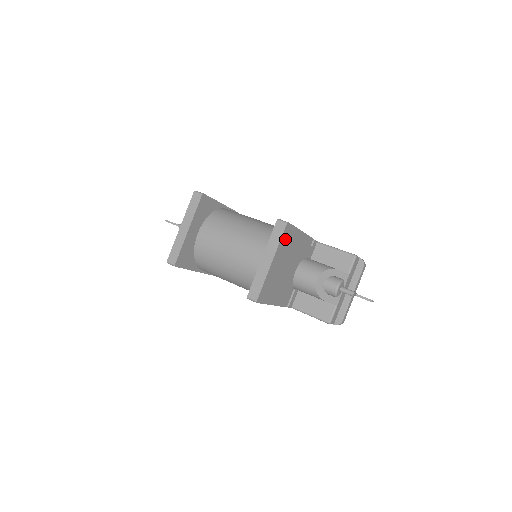
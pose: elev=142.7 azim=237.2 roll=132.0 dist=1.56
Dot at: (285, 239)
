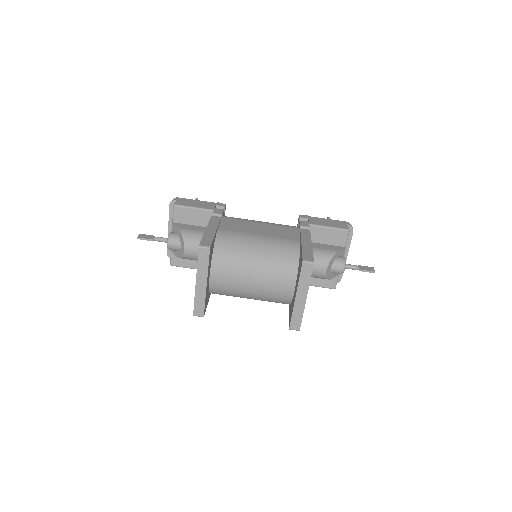
Dot at: occluded
